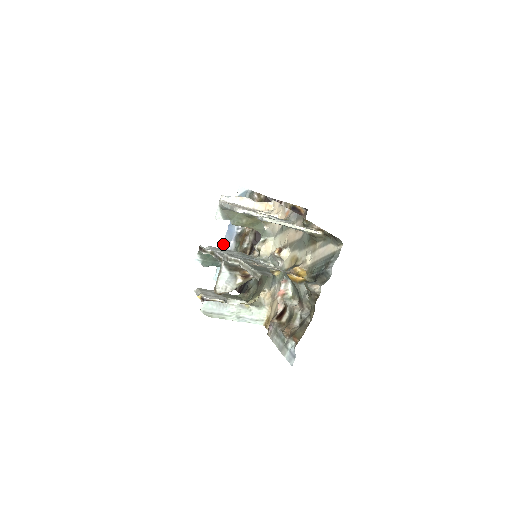
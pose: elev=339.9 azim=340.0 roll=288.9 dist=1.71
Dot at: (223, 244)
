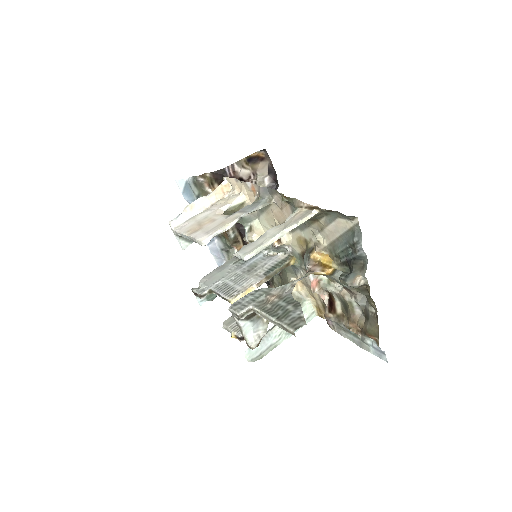
Dot at: occluded
